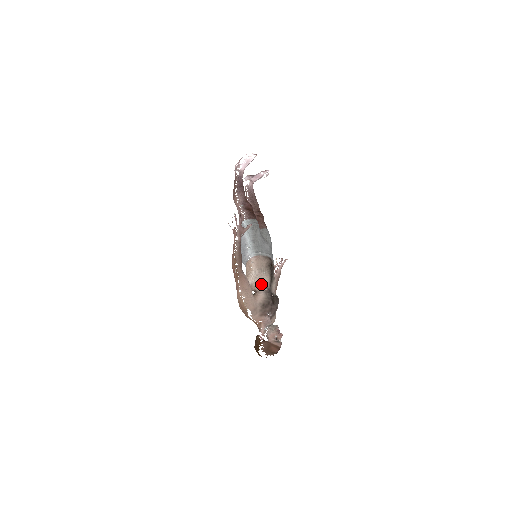
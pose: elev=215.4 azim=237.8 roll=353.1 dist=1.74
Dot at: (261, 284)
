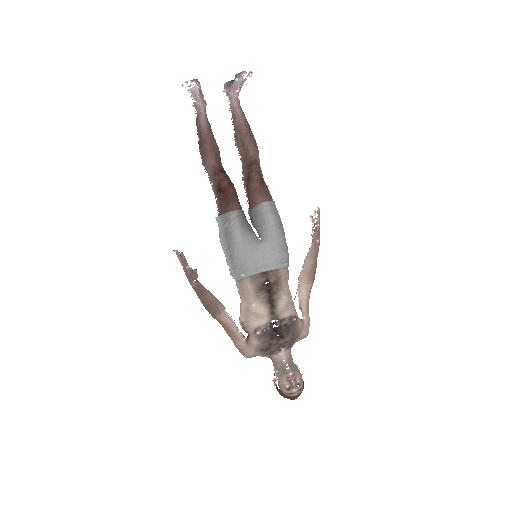
Dot at: (252, 323)
